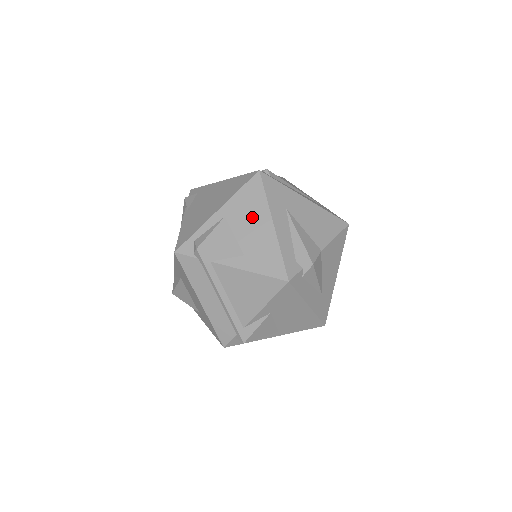
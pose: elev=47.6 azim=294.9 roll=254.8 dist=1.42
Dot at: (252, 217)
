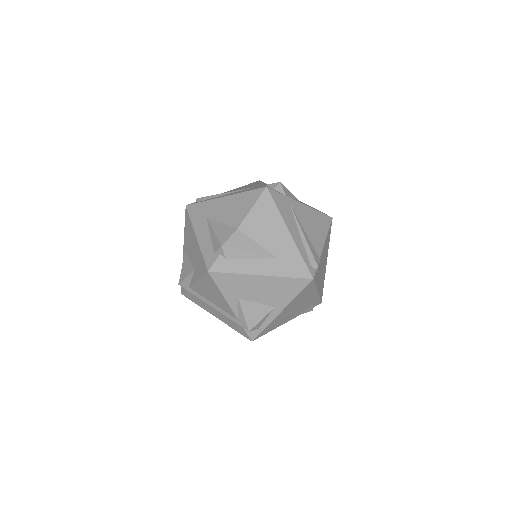
Dot at: (191, 241)
